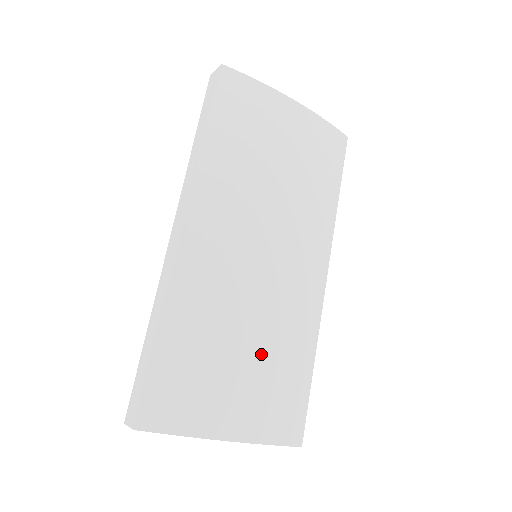
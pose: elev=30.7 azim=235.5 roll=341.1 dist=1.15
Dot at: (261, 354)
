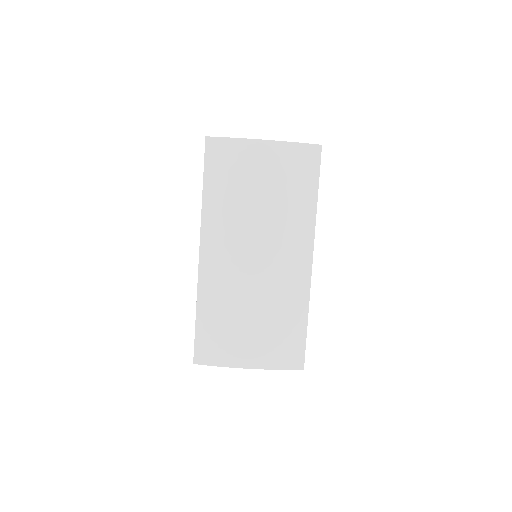
Dot at: (262, 319)
